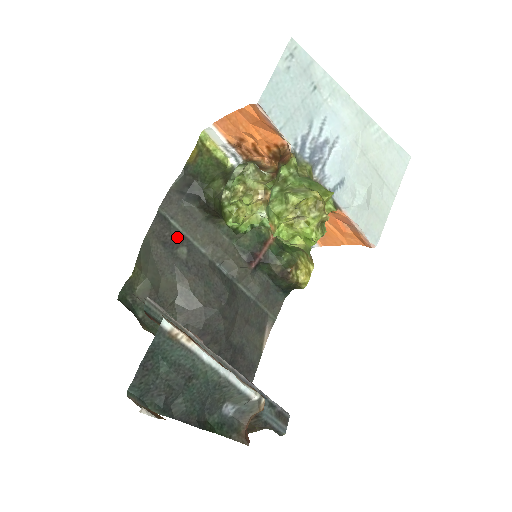
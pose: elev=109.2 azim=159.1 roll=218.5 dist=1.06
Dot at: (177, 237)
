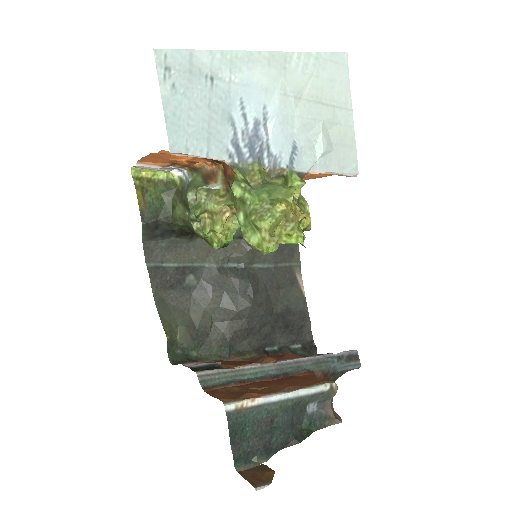
Dot at: (178, 273)
